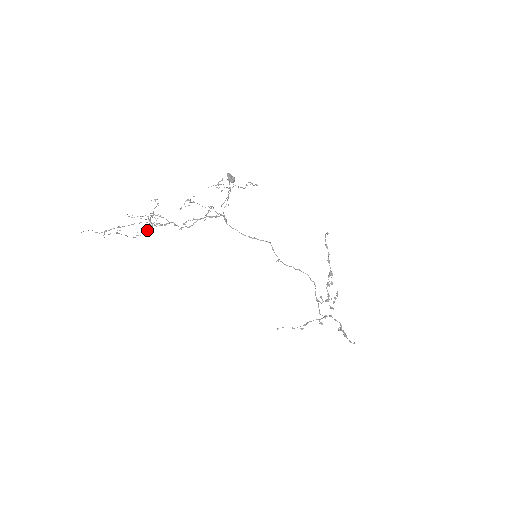
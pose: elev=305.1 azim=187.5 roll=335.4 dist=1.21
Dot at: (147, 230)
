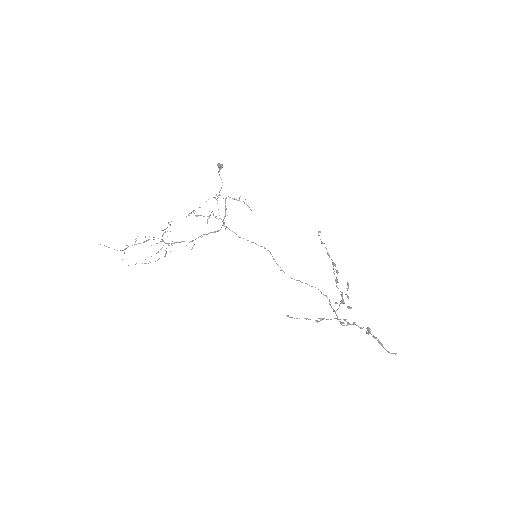
Dot at: occluded
